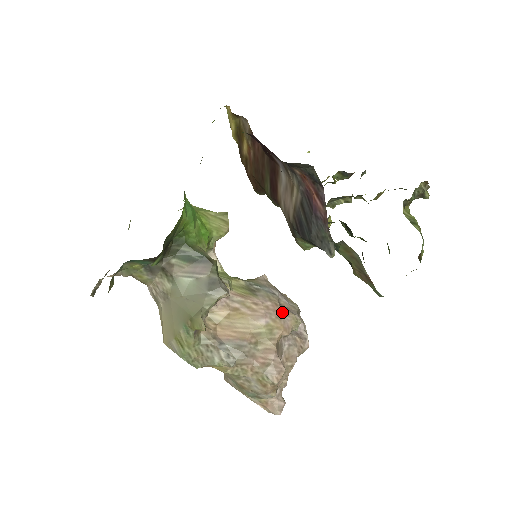
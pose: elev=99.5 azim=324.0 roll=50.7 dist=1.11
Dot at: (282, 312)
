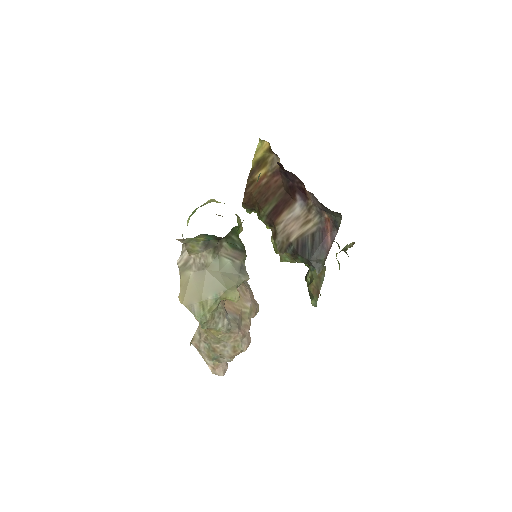
Dot at: (255, 301)
